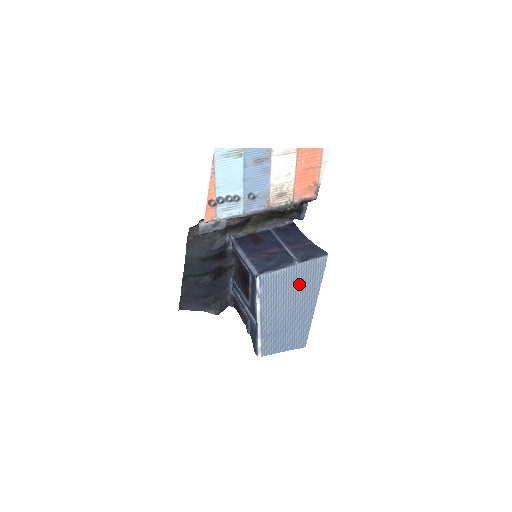
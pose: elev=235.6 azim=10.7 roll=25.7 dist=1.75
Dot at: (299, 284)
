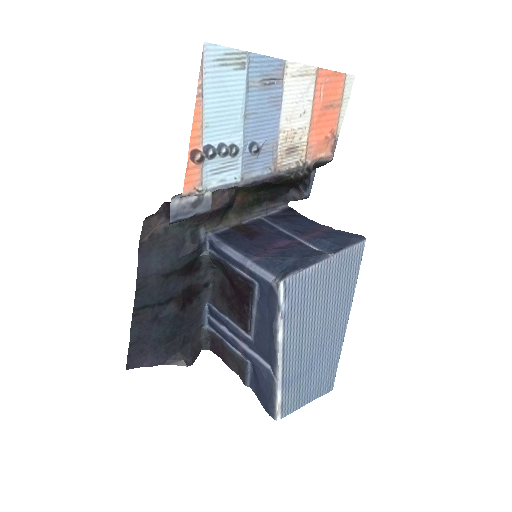
Dot at: (331, 290)
